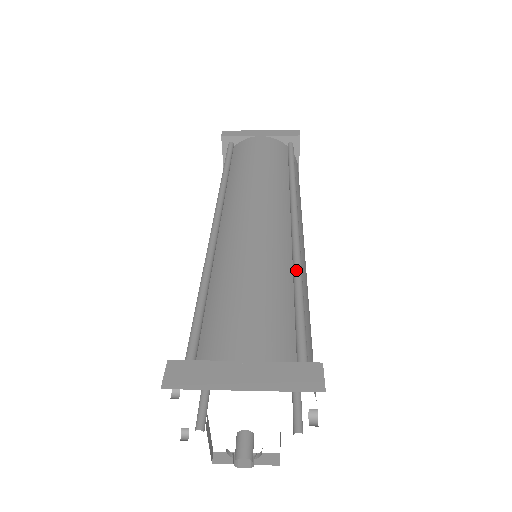
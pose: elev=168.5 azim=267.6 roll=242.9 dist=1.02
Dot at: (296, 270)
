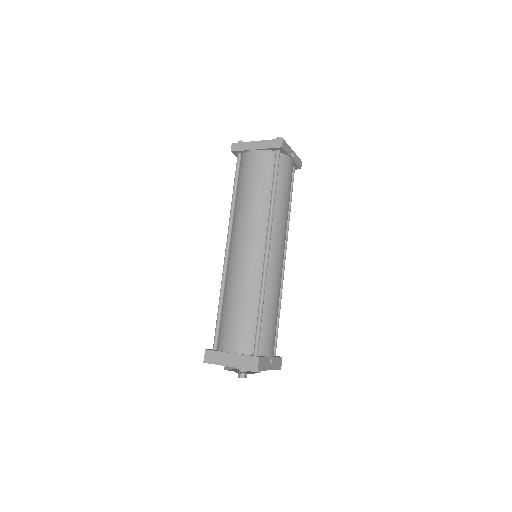
Dot at: (261, 294)
